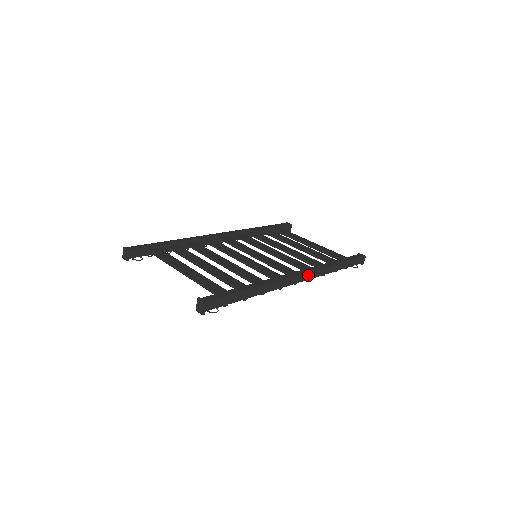
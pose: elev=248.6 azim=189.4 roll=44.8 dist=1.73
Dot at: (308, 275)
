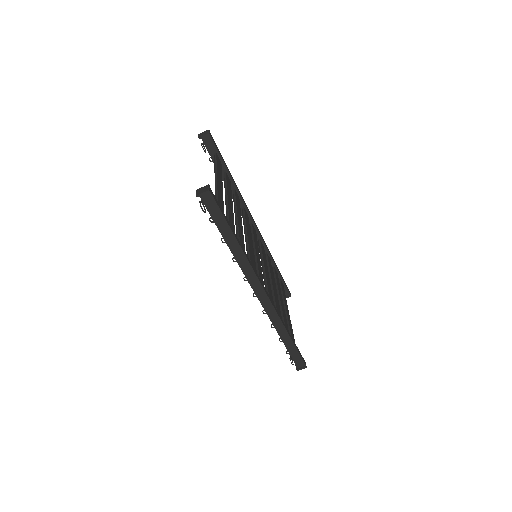
Dot at: (268, 304)
